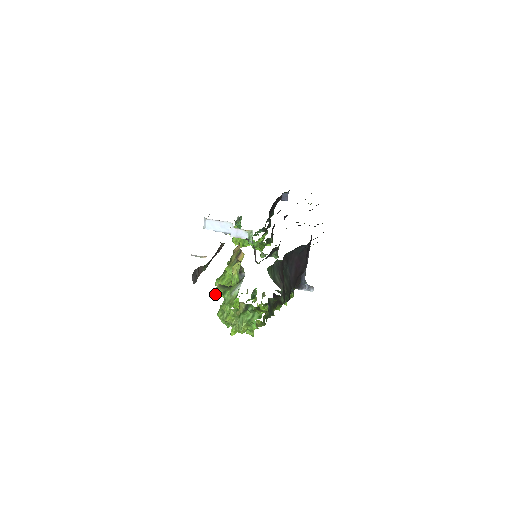
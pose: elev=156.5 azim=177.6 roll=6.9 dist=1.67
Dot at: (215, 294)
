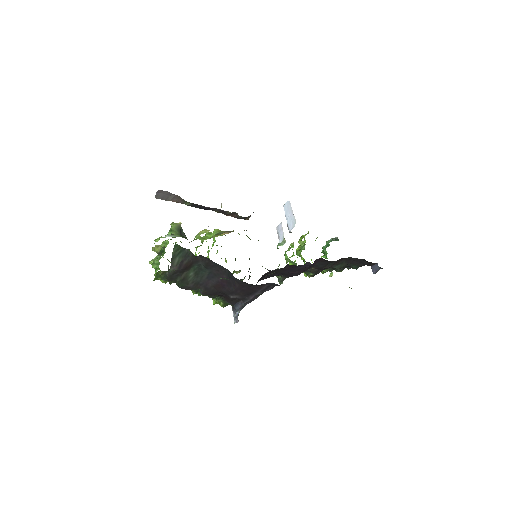
Dot at: (171, 225)
